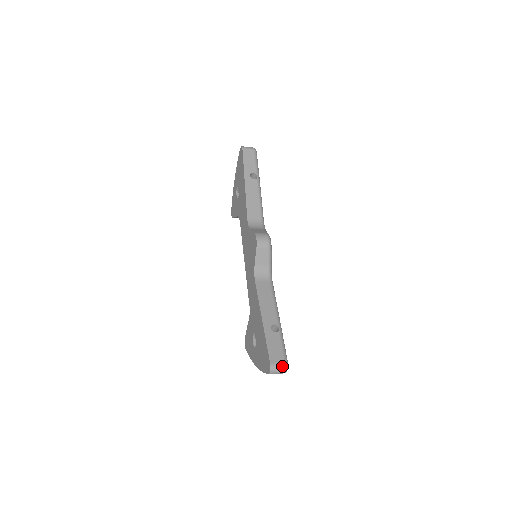
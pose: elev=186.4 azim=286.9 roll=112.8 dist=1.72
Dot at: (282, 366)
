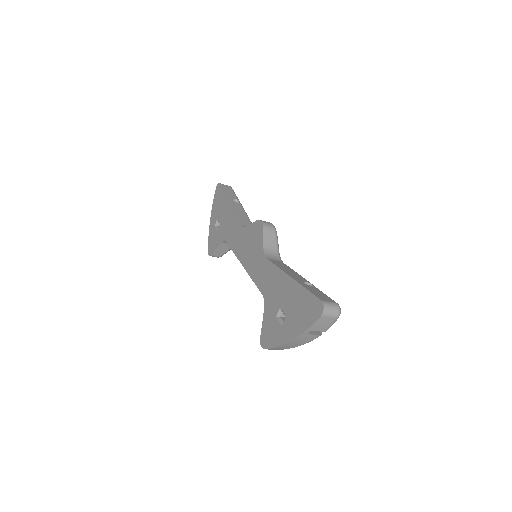
Dot at: (335, 305)
